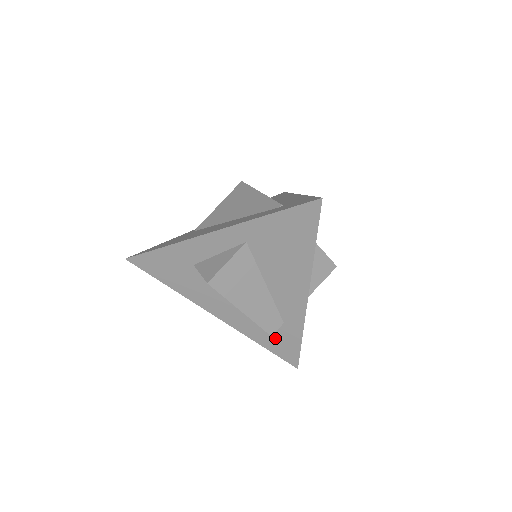
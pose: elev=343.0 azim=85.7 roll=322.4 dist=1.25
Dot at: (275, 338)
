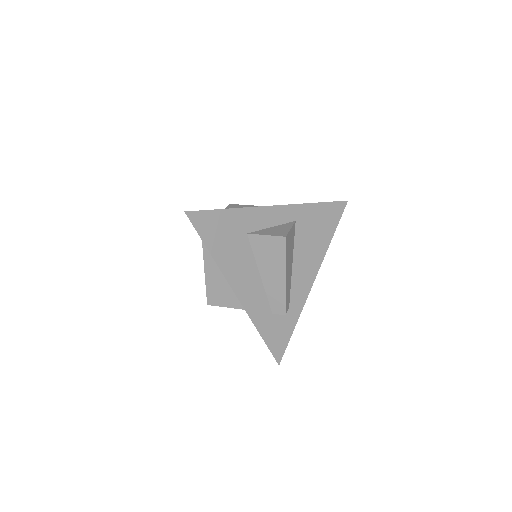
Dot at: (276, 326)
